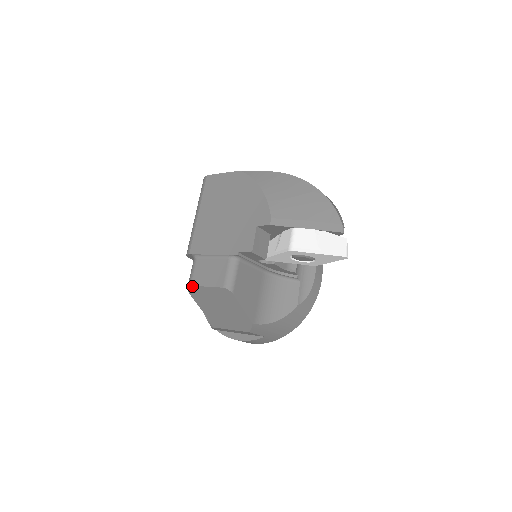
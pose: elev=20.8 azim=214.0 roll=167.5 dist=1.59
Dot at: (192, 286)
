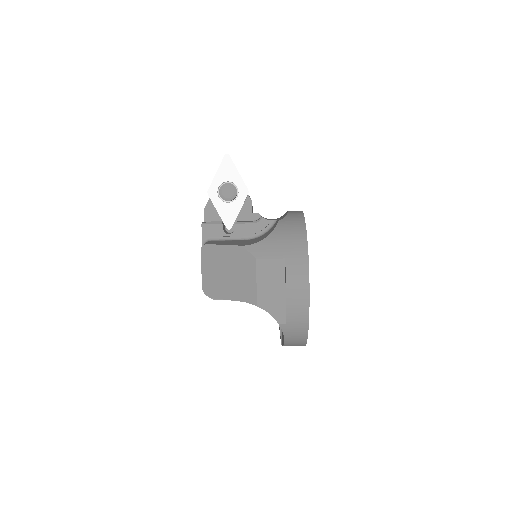
Dot at: (203, 287)
